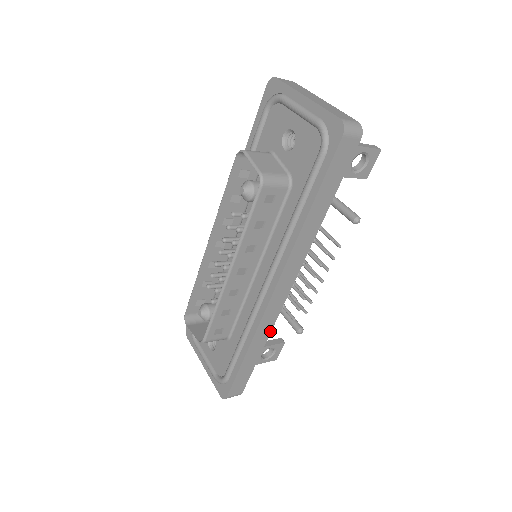
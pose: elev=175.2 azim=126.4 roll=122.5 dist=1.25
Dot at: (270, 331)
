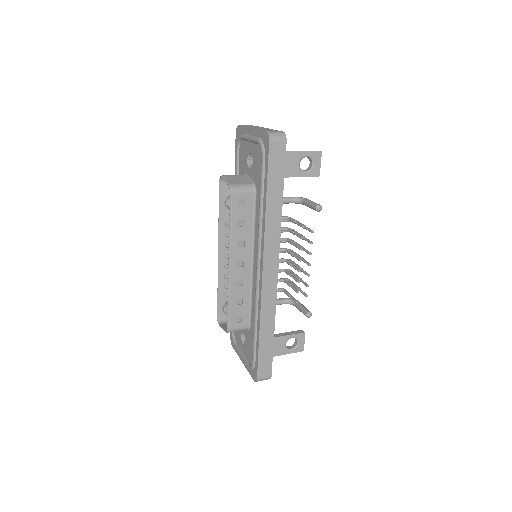
Dot at: (275, 311)
